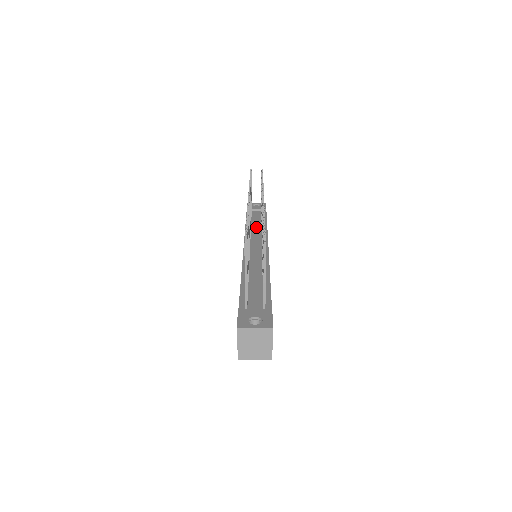
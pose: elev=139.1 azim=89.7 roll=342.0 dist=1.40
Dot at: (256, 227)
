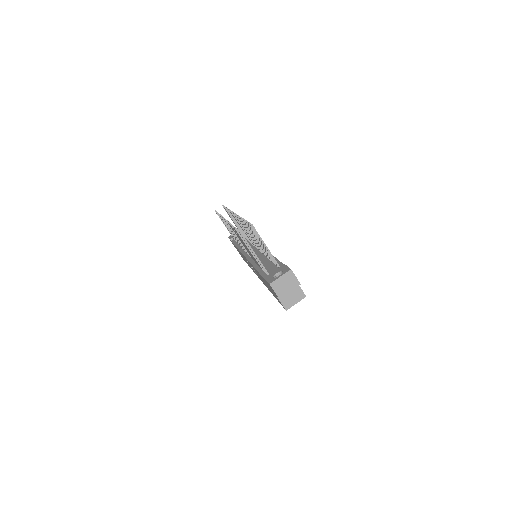
Dot at: occluded
